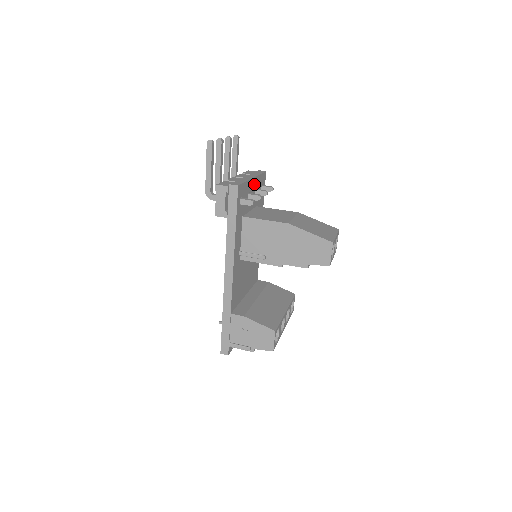
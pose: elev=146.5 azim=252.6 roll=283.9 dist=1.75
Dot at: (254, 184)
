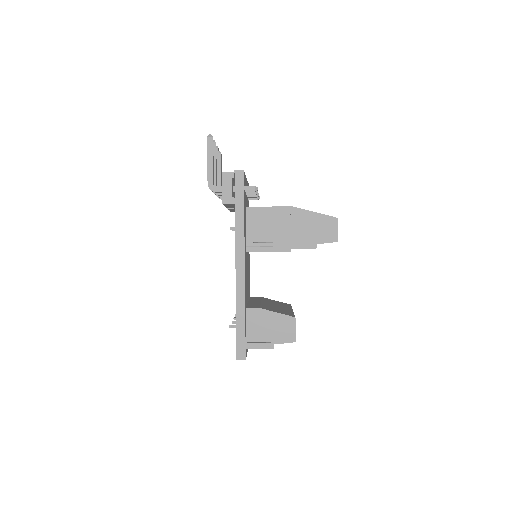
Dot at: occluded
